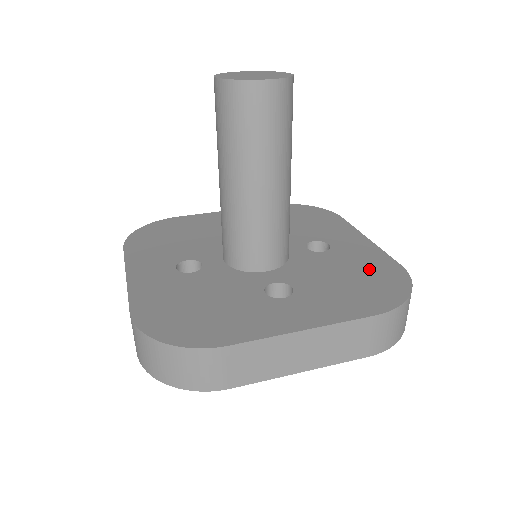
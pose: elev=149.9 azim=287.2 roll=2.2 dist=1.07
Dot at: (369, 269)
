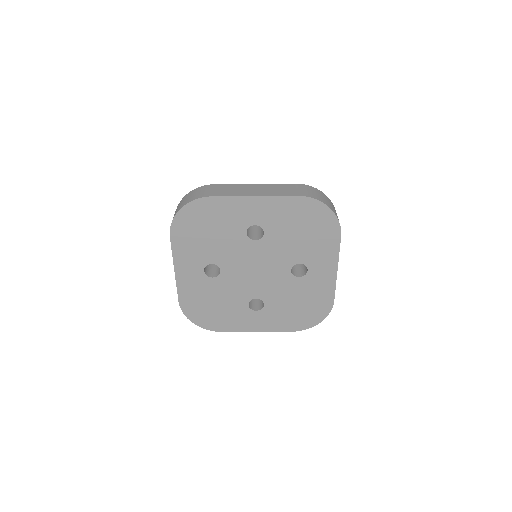
Dot at: occluded
